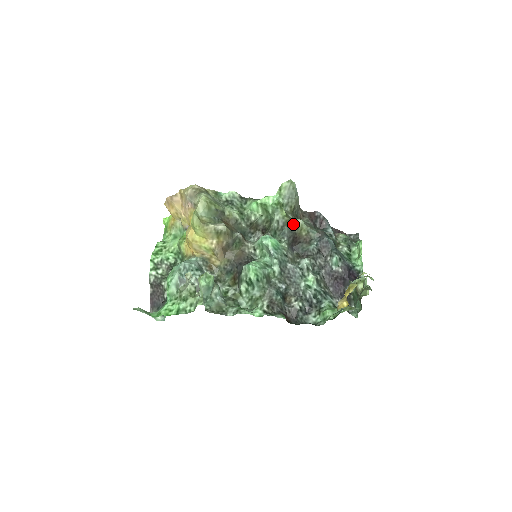
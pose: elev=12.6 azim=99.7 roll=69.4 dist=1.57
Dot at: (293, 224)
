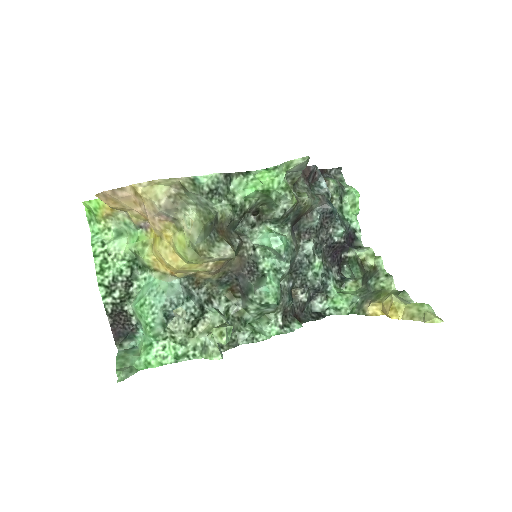
Dot at: (299, 205)
